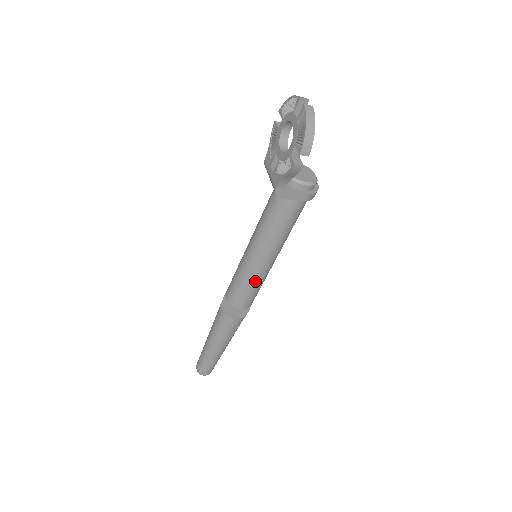
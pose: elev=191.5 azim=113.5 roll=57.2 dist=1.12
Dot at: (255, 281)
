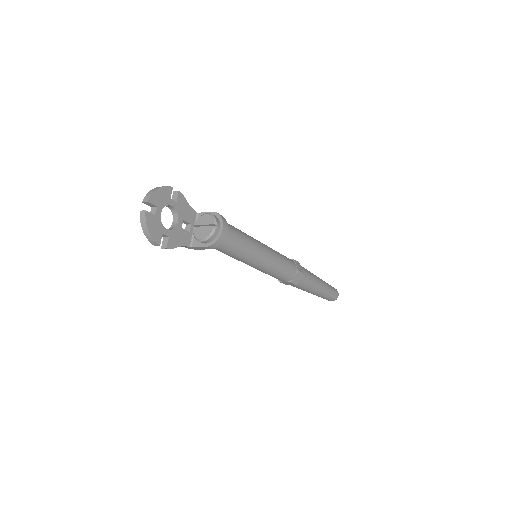
Dot at: (265, 272)
